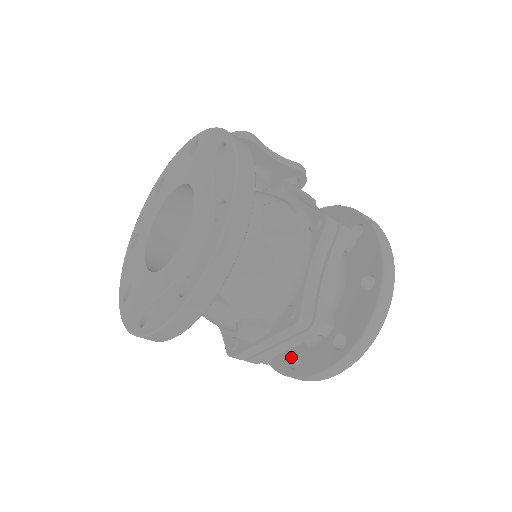
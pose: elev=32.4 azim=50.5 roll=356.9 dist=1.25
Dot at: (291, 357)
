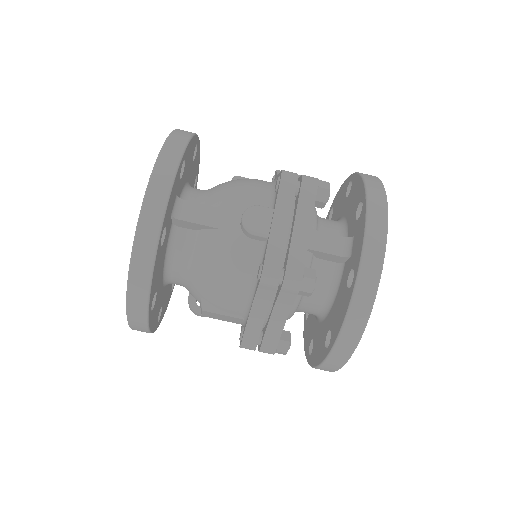
Dot at: (347, 287)
